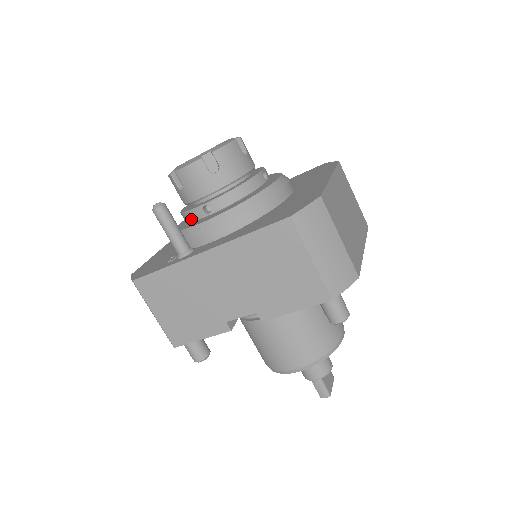
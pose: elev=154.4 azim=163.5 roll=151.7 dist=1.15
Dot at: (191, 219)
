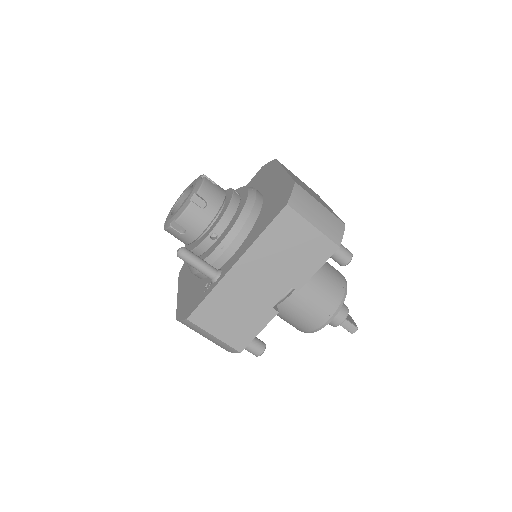
Dot at: (203, 251)
